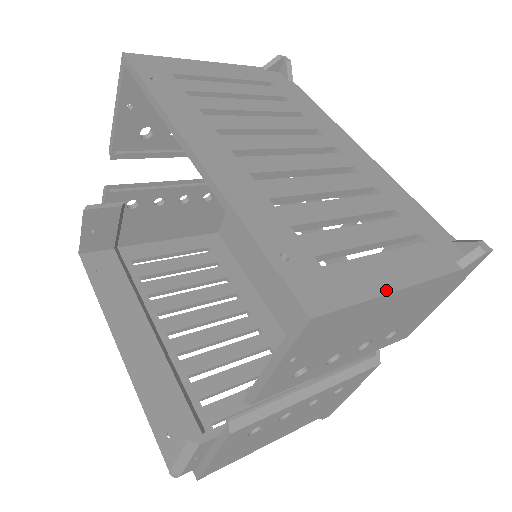
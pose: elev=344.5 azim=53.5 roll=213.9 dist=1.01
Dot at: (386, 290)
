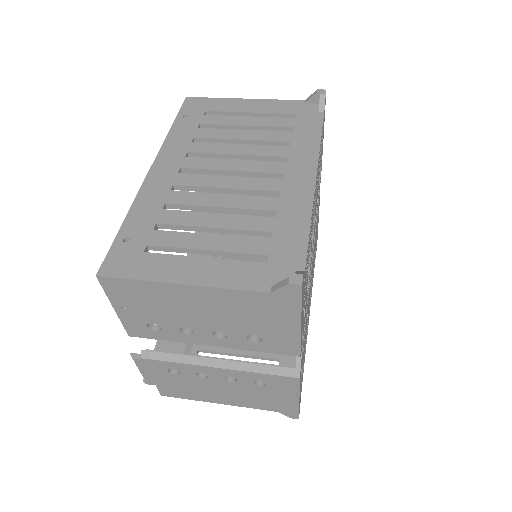
Dot at: (170, 280)
